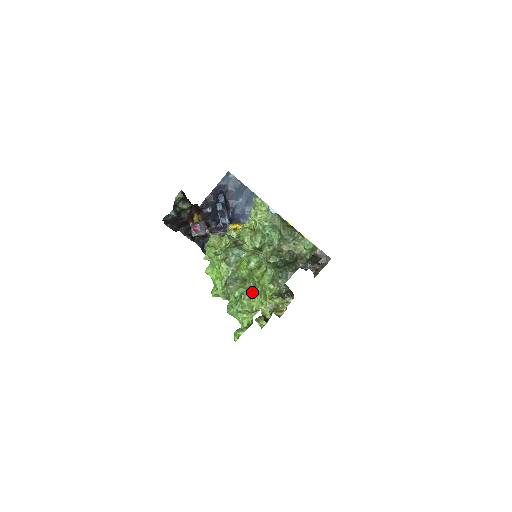
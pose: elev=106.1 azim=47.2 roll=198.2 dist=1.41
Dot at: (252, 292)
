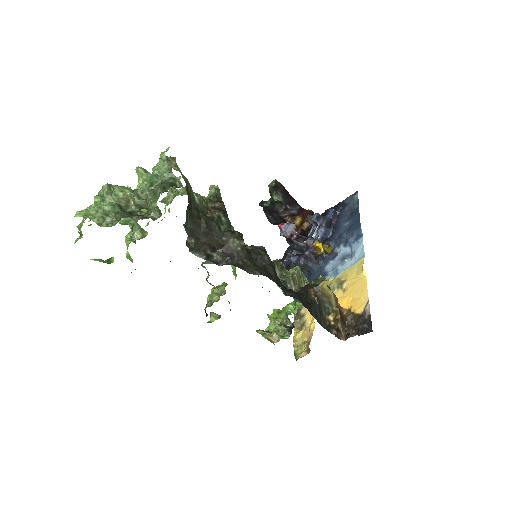
Dot at: occluded
